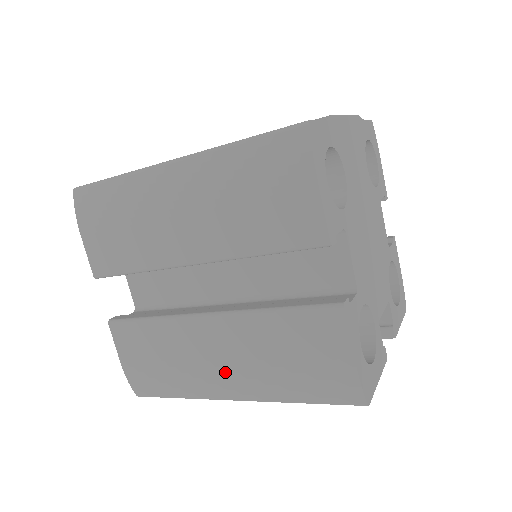
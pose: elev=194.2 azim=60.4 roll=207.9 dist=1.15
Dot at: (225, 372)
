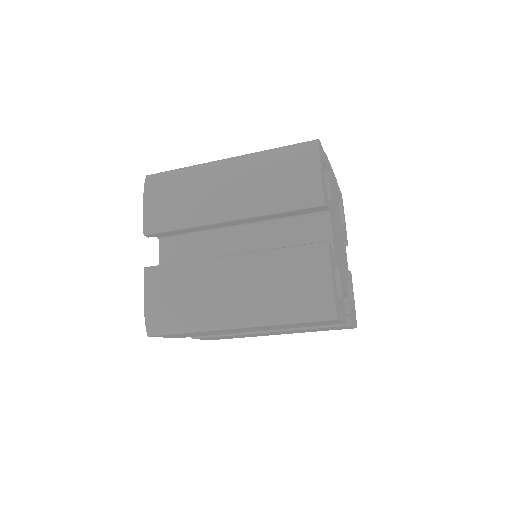
Dot at: (234, 300)
